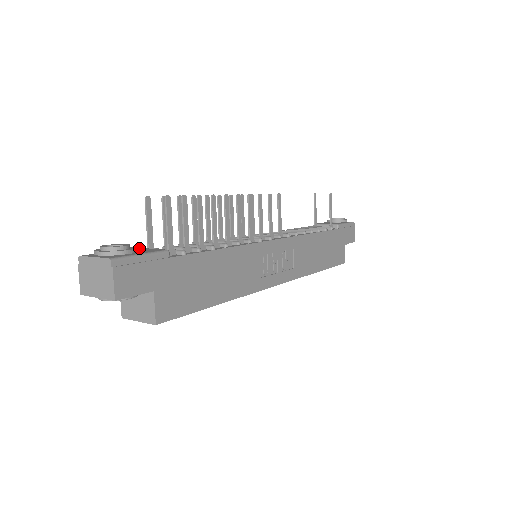
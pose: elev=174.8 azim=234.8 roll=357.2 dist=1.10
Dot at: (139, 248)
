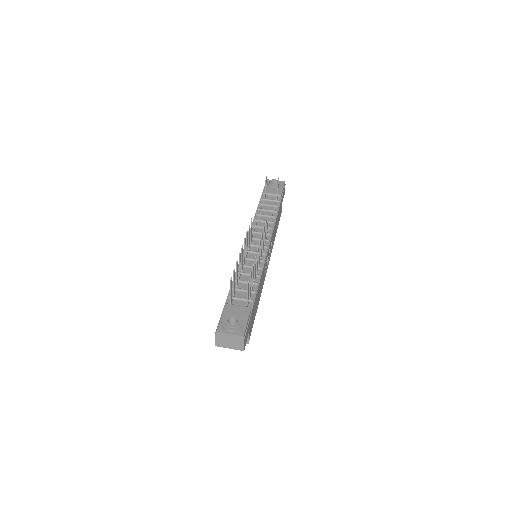
Dot at: (229, 306)
